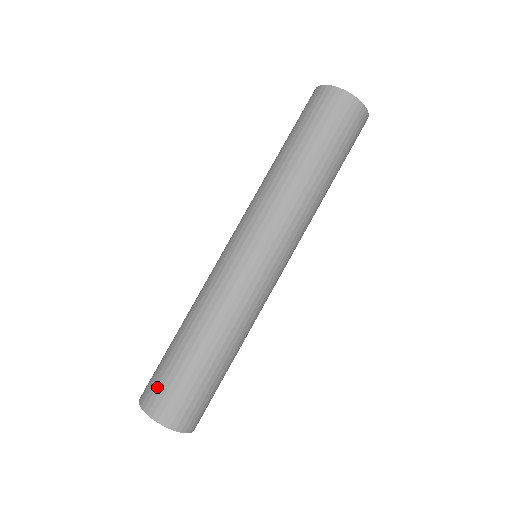
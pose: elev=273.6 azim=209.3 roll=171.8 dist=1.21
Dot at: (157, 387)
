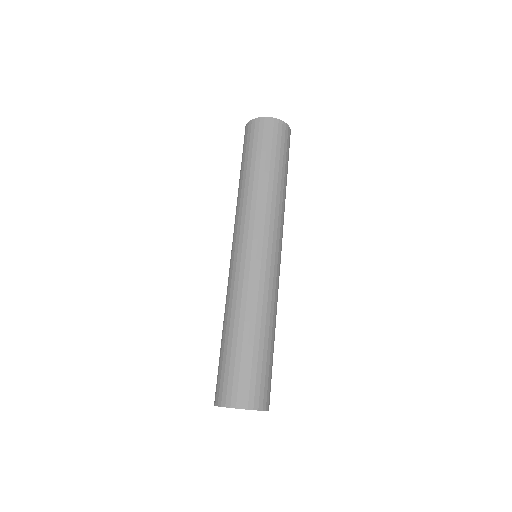
Dot at: (218, 382)
